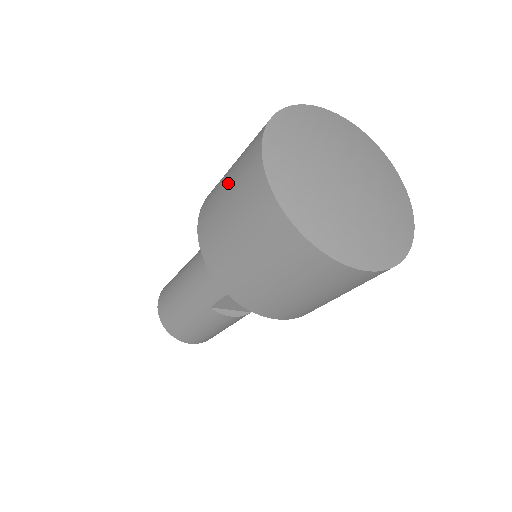
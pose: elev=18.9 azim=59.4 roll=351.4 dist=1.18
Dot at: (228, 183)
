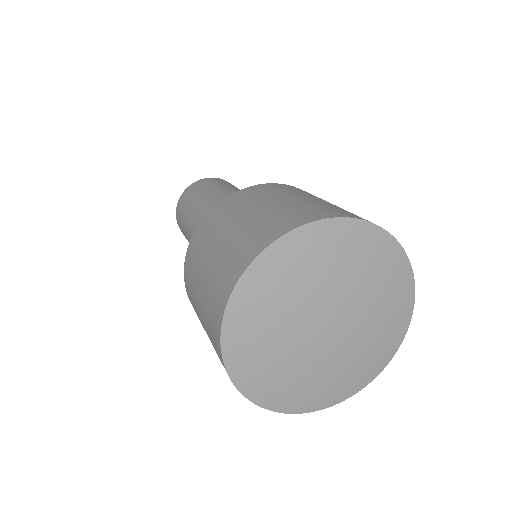
Dot at: (211, 260)
